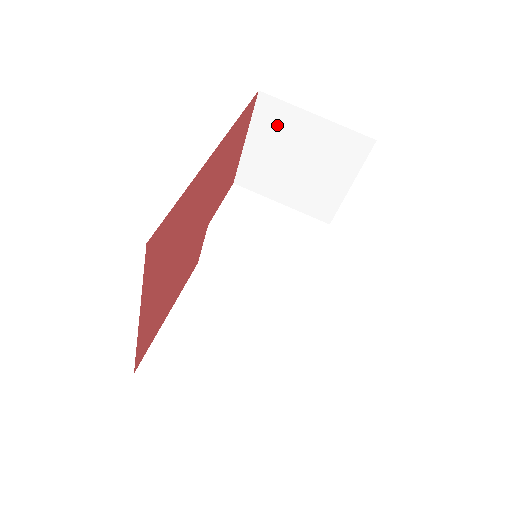
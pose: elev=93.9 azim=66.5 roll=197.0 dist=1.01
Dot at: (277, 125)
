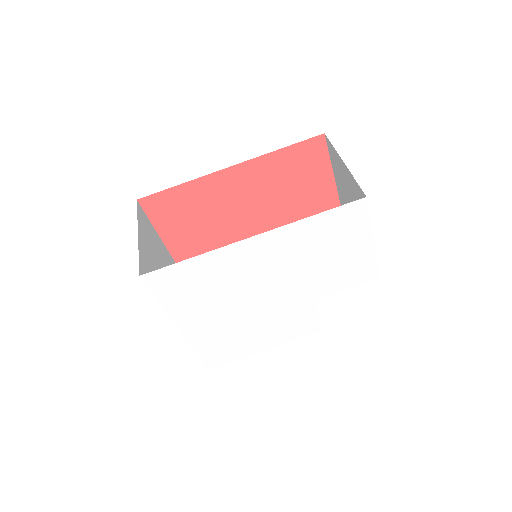
Dot at: (337, 165)
